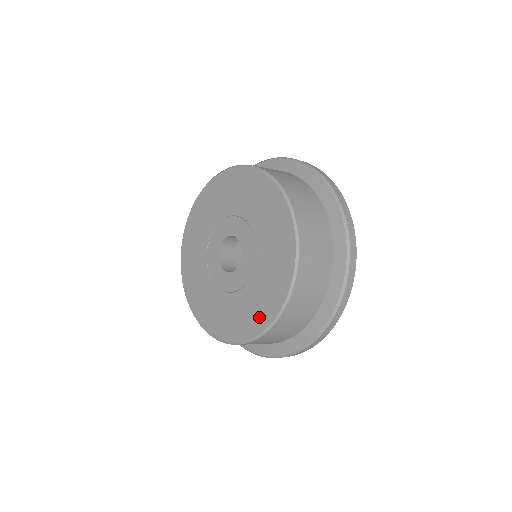
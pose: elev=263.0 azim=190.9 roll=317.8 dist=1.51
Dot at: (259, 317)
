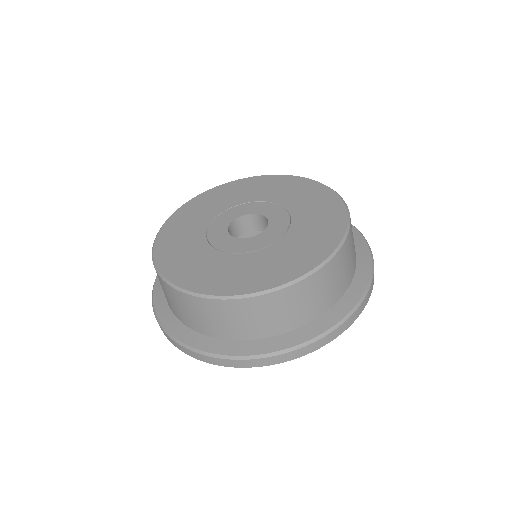
Dot at: (220, 283)
